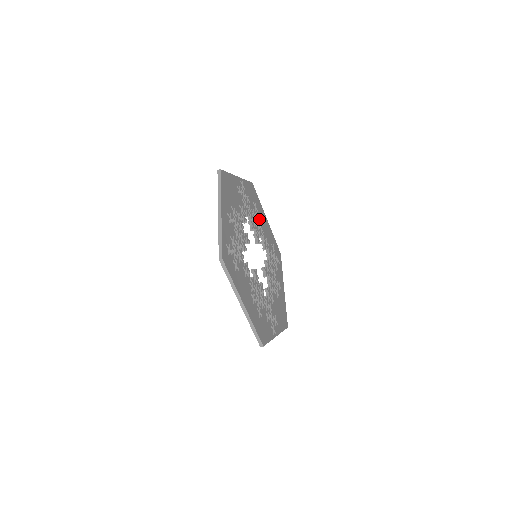
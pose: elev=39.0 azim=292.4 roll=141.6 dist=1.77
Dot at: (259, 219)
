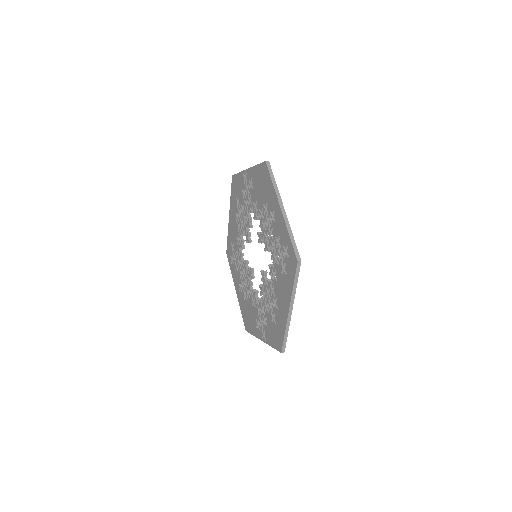
Dot at: occluded
